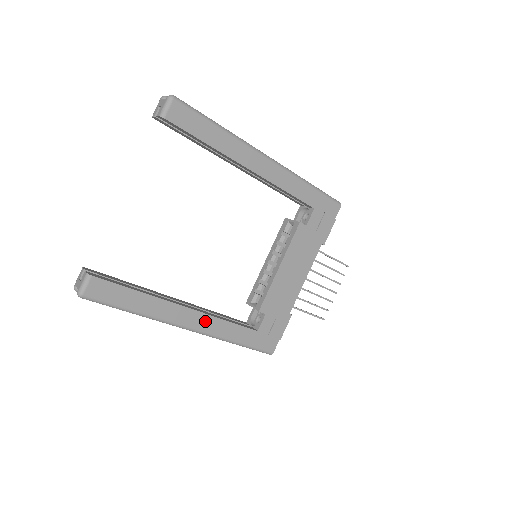
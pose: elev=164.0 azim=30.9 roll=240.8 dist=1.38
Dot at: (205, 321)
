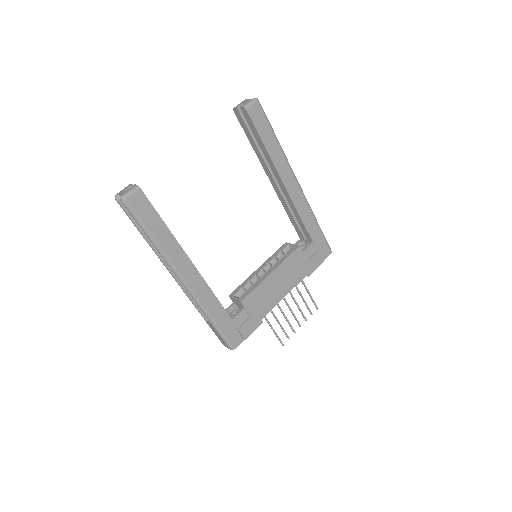
Dot at: (199, 283)
